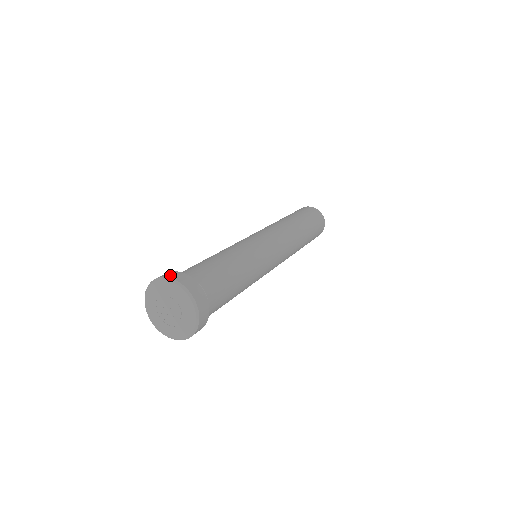
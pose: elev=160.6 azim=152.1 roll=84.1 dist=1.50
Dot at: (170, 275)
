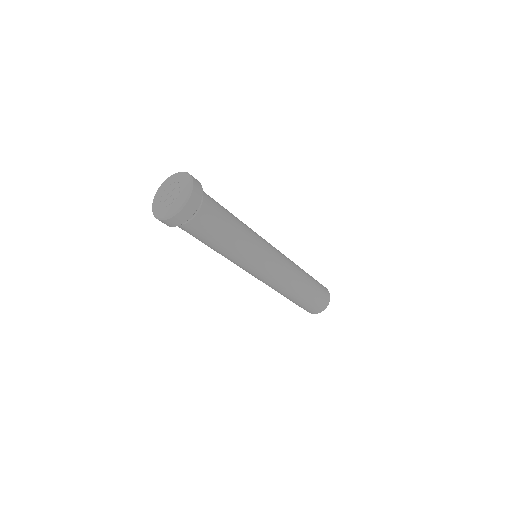
Dot at: occluded
